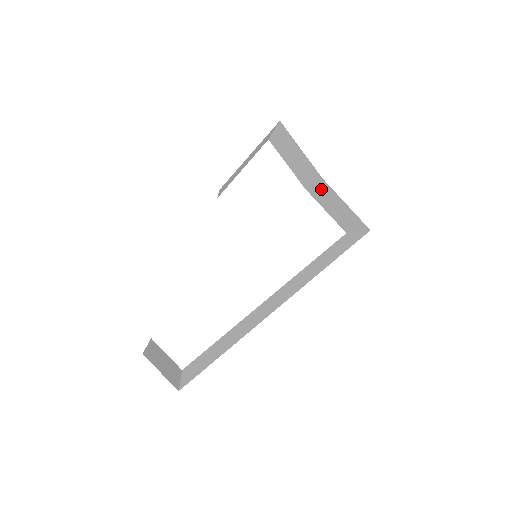
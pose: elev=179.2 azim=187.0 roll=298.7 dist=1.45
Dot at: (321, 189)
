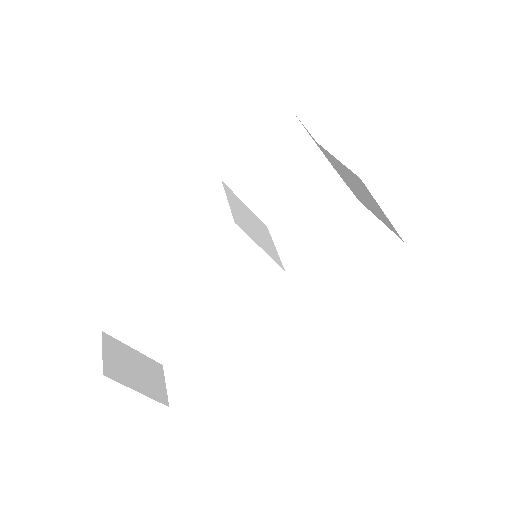
Dot at: (339, 171)
